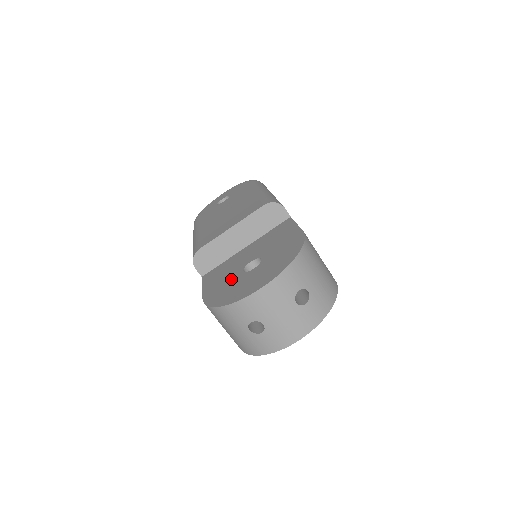
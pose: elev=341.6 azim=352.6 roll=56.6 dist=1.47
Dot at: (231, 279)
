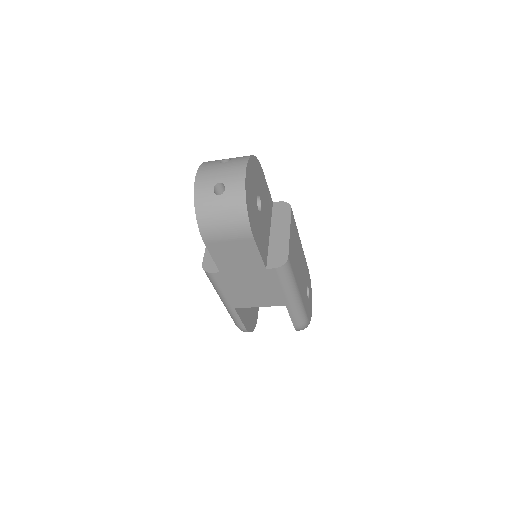
Dot at: occluded
